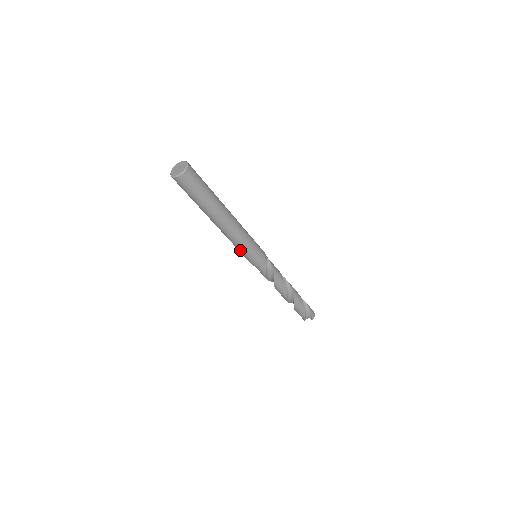
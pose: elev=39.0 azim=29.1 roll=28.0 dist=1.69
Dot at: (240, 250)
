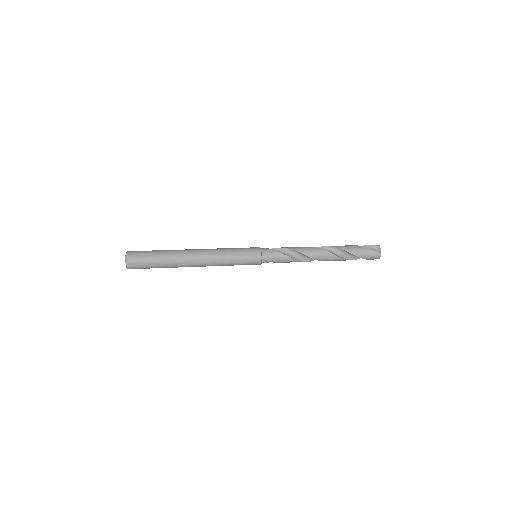
Dot at: occluded
